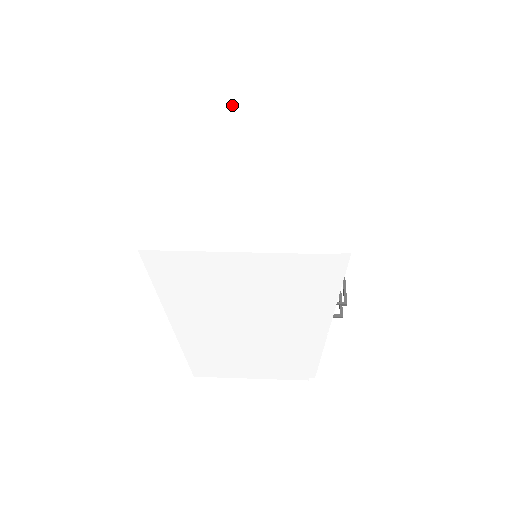
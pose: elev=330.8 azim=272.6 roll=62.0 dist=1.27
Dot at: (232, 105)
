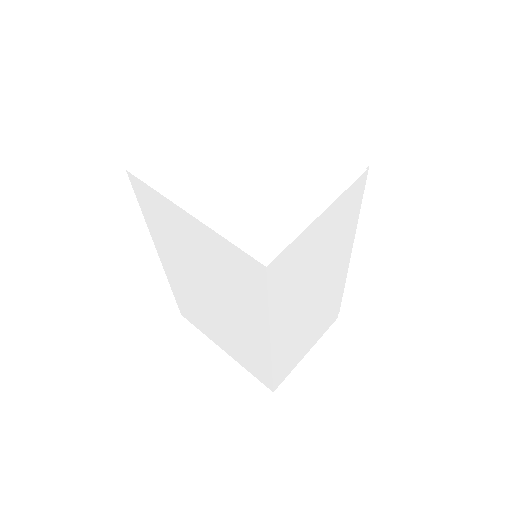
Dot at: (184, 149)
